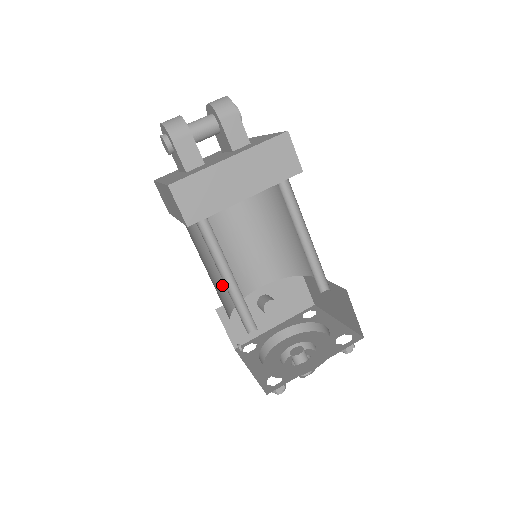
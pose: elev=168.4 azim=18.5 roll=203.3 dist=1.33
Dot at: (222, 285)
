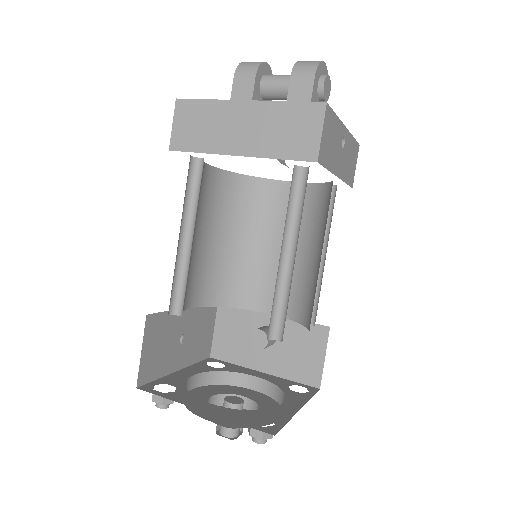
Dot at: (226, 273)
